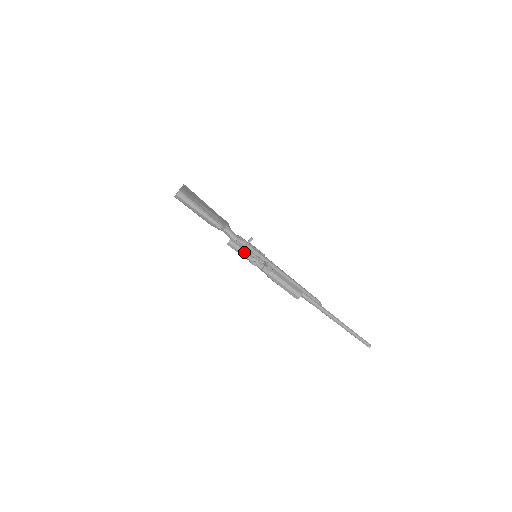
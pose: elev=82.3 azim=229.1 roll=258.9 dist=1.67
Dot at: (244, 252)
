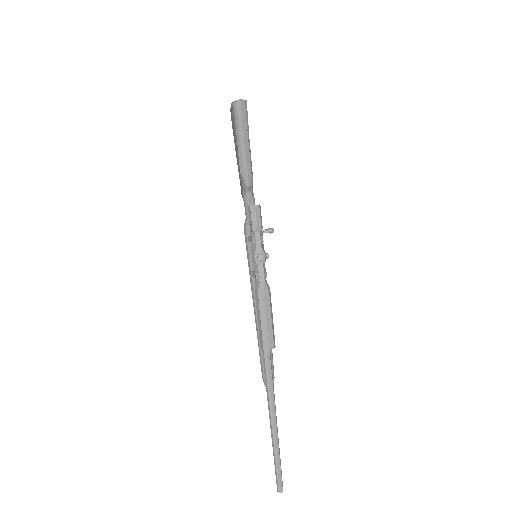
Dot at: (260, 233)
